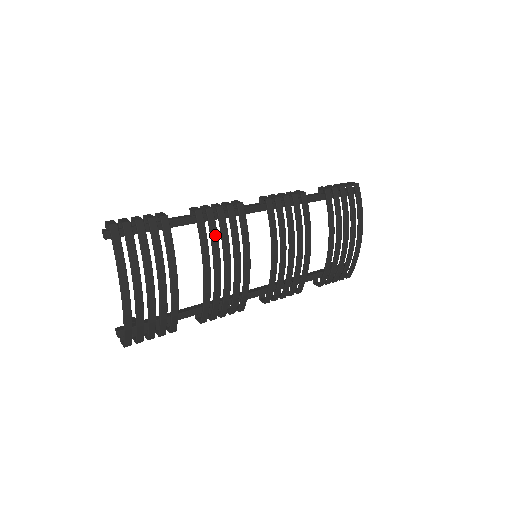
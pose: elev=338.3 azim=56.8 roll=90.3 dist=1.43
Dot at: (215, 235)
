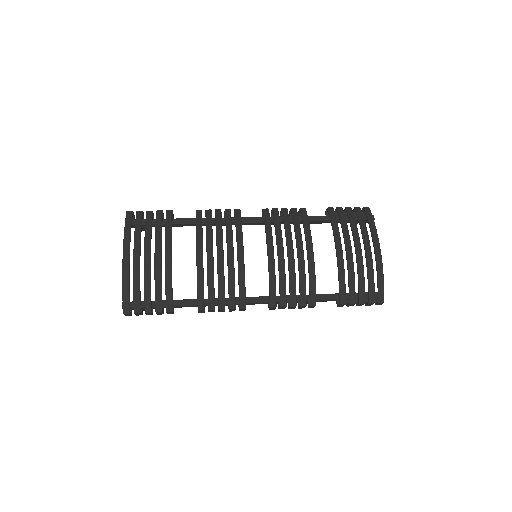
Dot at: (210, 226)
